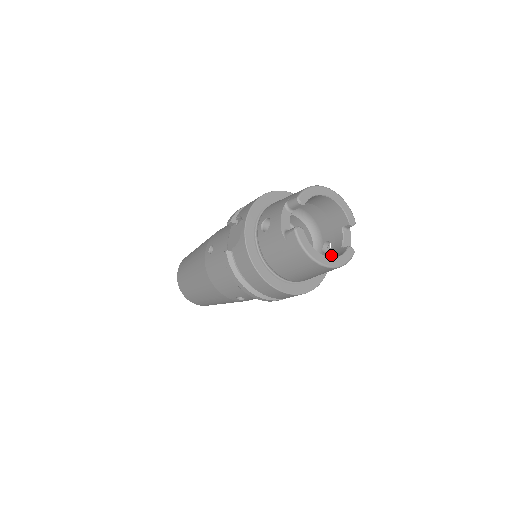
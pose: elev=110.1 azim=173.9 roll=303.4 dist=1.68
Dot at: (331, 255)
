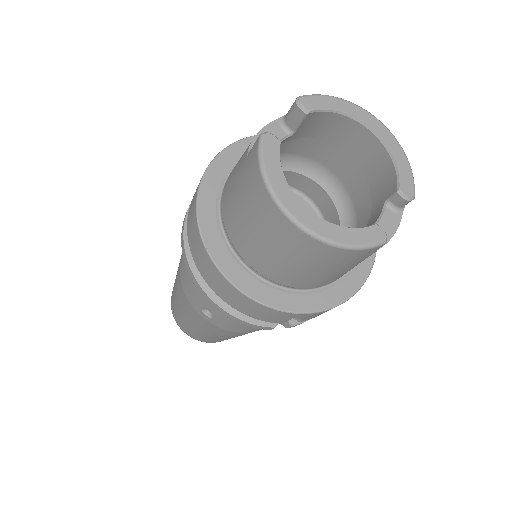
Dot at: occluded
